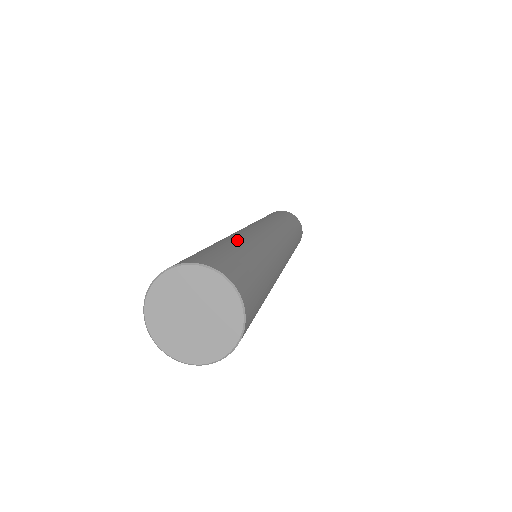
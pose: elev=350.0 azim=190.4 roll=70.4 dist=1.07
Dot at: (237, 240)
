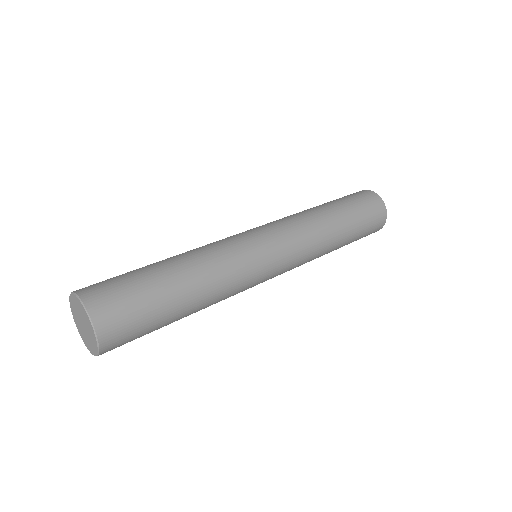
Dot at: occluded
